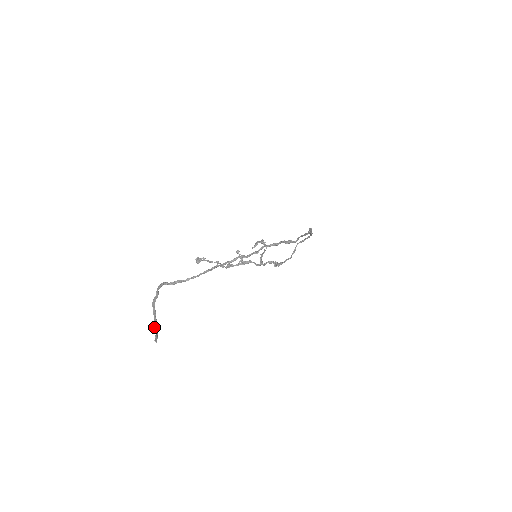
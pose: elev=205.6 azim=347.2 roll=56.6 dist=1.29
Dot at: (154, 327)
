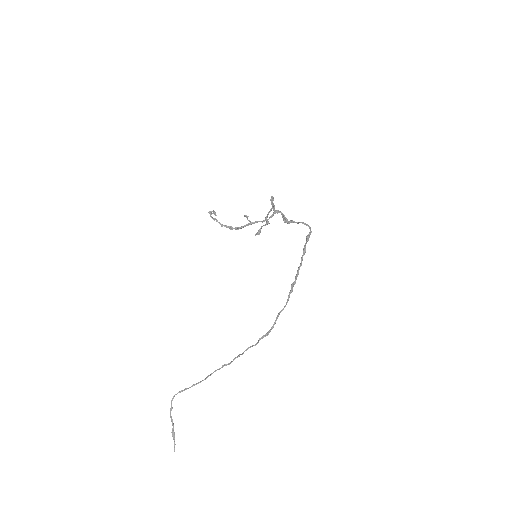
Dot at: (173, 435)
